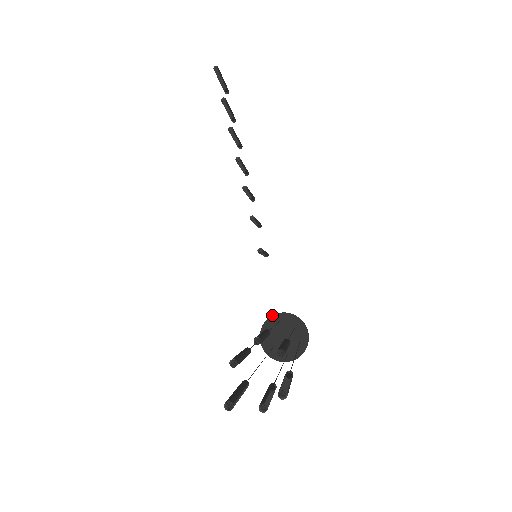
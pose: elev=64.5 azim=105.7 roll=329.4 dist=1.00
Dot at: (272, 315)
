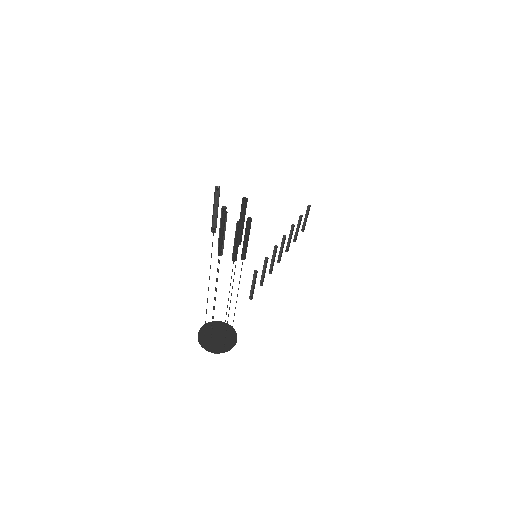
Dot at: occluded
